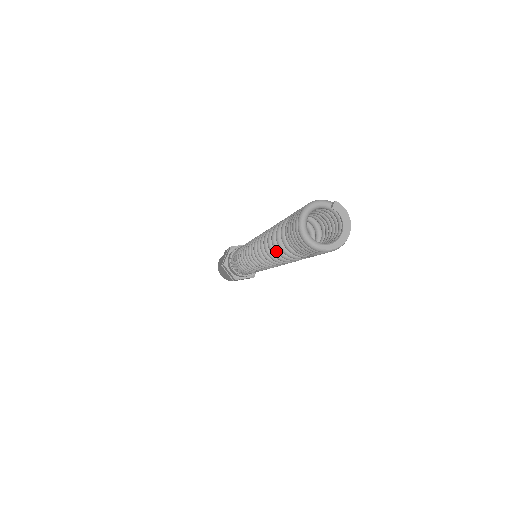
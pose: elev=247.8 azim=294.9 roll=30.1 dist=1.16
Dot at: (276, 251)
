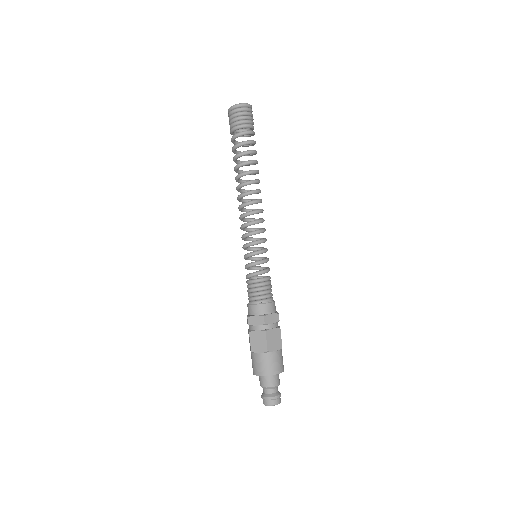
Dot at: (238, 154)
